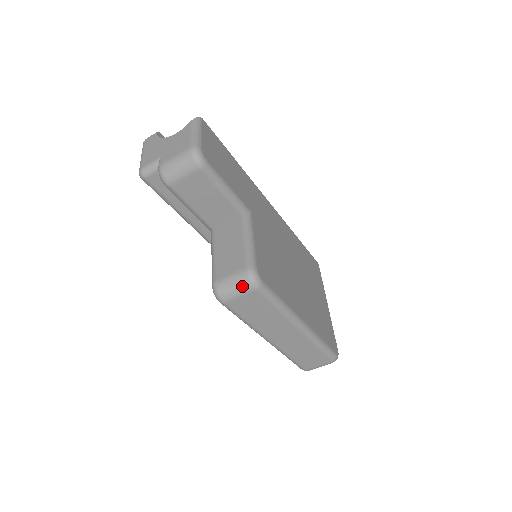
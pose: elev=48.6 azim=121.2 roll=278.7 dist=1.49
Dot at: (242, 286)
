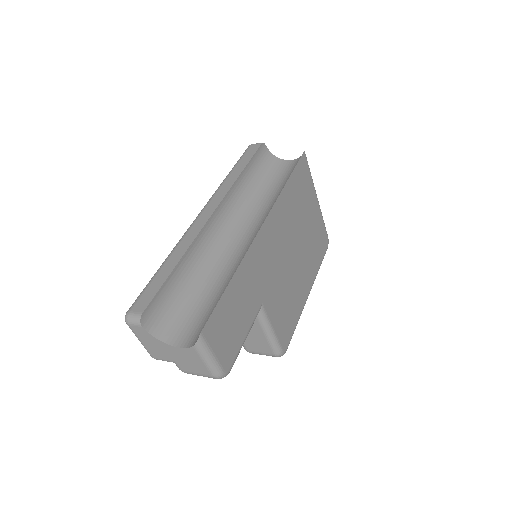
Dot at: occluded
